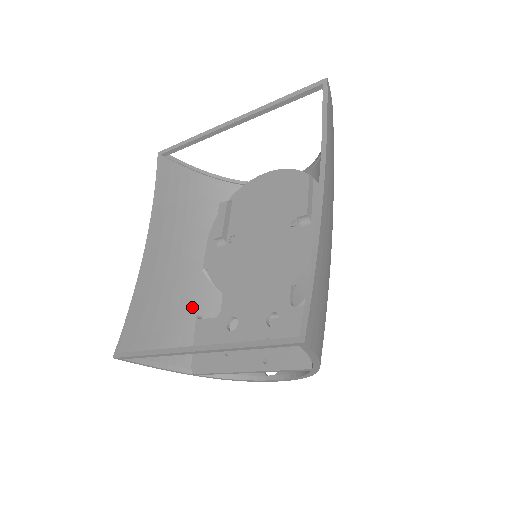
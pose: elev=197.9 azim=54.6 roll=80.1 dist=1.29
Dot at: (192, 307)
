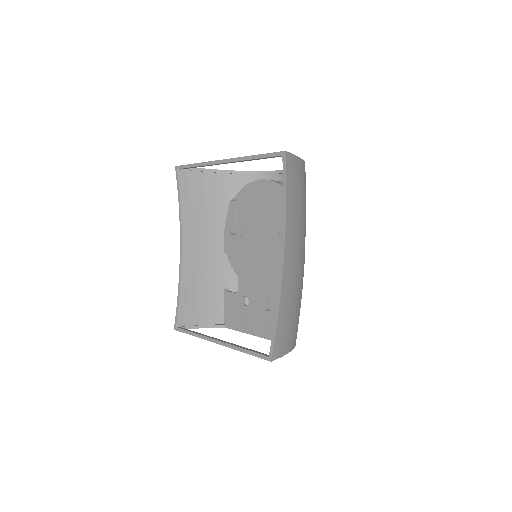
Dot at: (220, 282)
